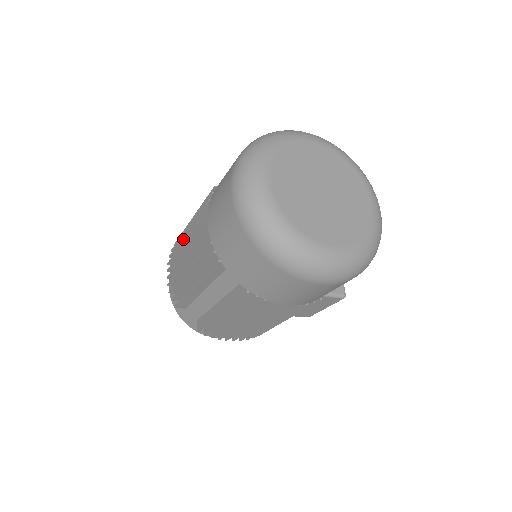
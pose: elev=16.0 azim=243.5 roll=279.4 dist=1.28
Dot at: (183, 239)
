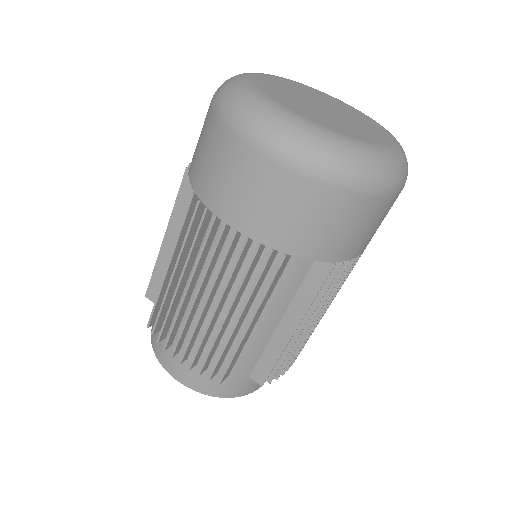
Dot at: (175, 298)
